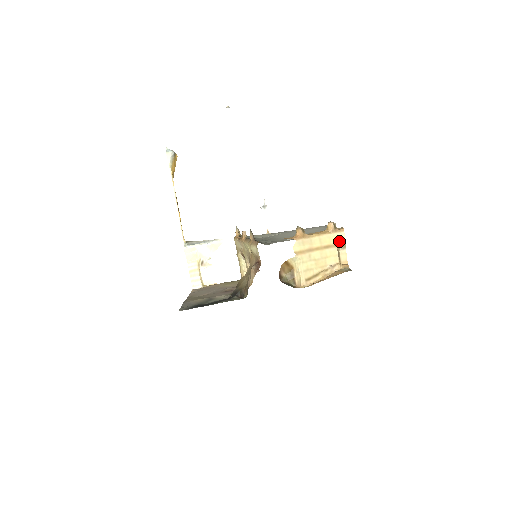
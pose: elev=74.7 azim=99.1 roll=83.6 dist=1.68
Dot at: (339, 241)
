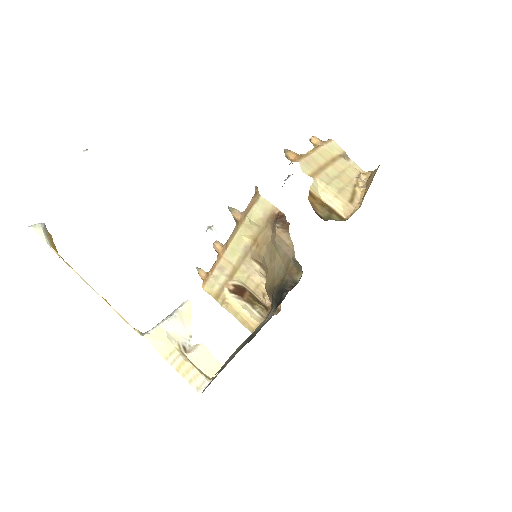
Dot at: (338, 152)
